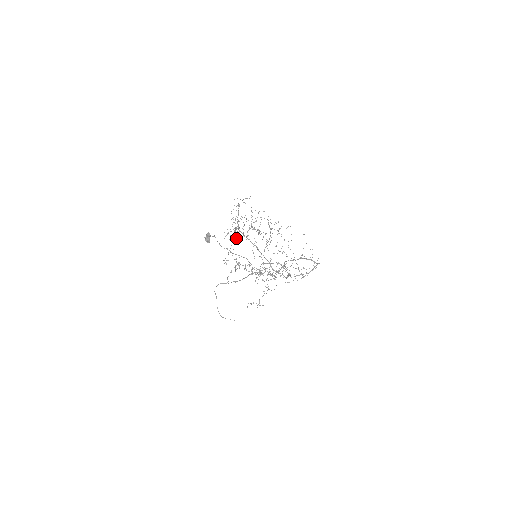
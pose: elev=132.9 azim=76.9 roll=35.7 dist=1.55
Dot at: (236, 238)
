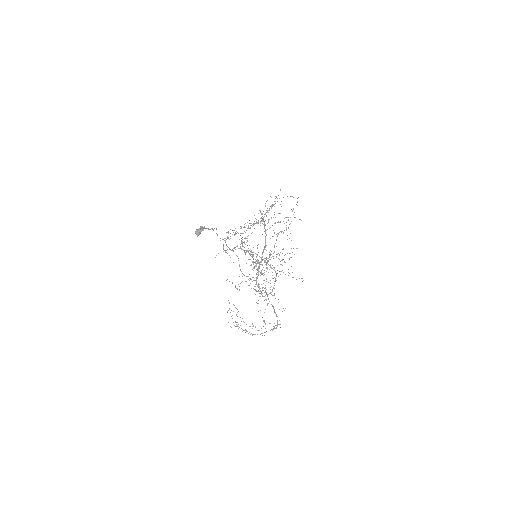
Dot at: occluded
